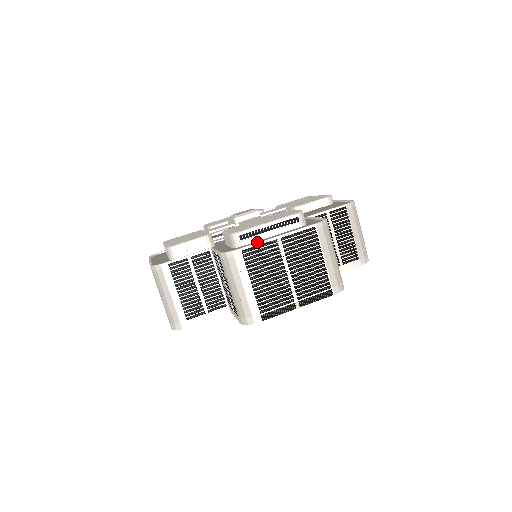
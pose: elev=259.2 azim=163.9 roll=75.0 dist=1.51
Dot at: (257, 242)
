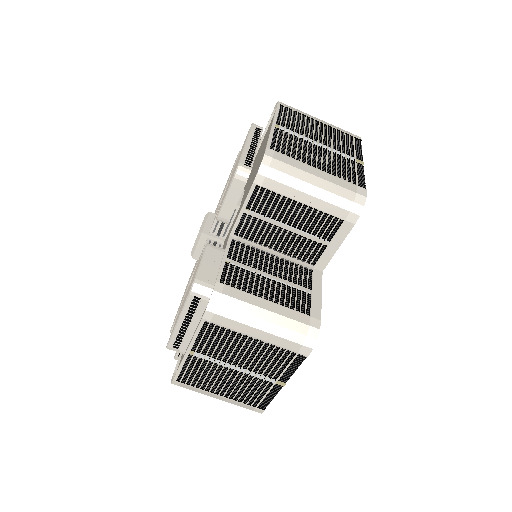
Dot at: (179, 365)
